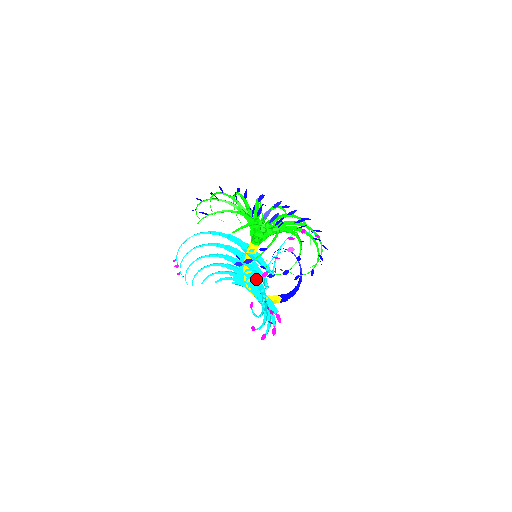
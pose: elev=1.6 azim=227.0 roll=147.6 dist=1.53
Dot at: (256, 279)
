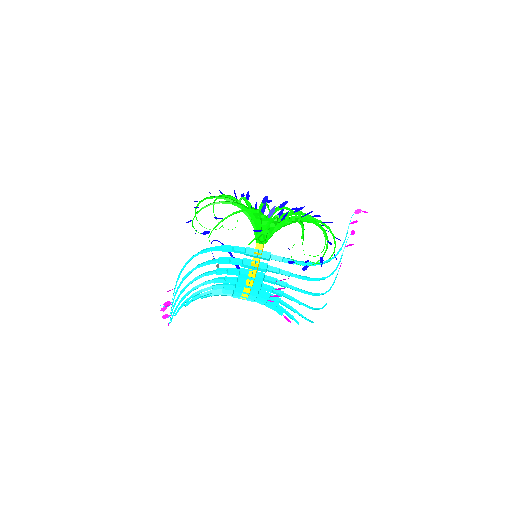
Dot at: (265, 279)
